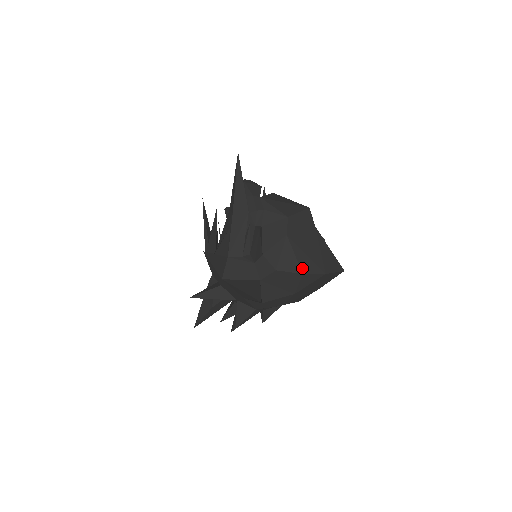
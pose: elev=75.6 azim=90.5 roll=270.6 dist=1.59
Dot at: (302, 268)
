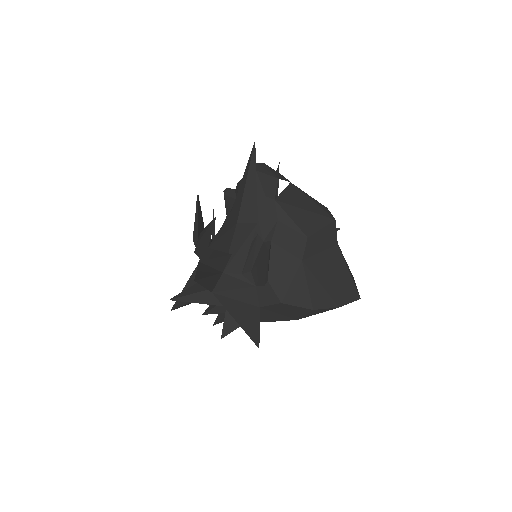
Dot at: (313, 302)
